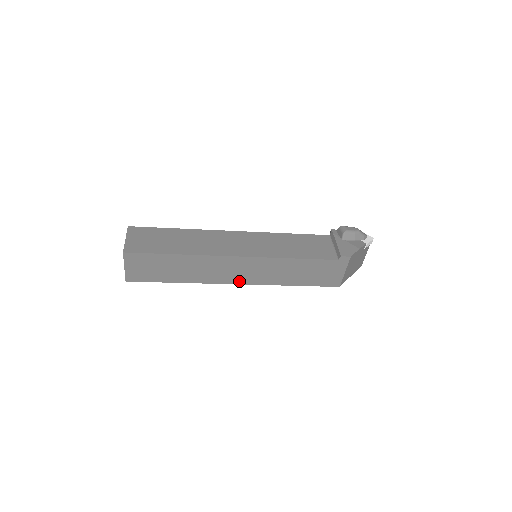
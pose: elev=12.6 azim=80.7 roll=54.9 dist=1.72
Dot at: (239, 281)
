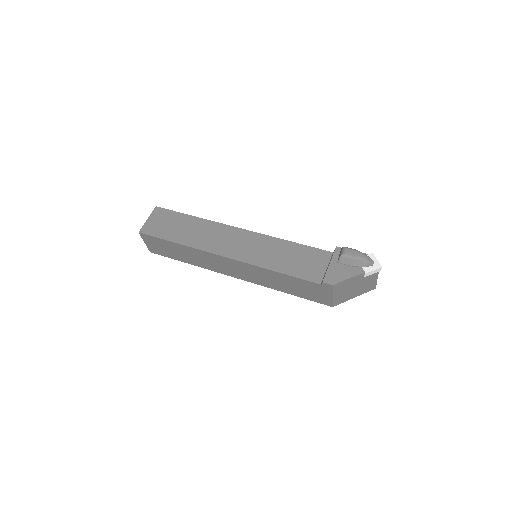
Dot at: (236, 276)
